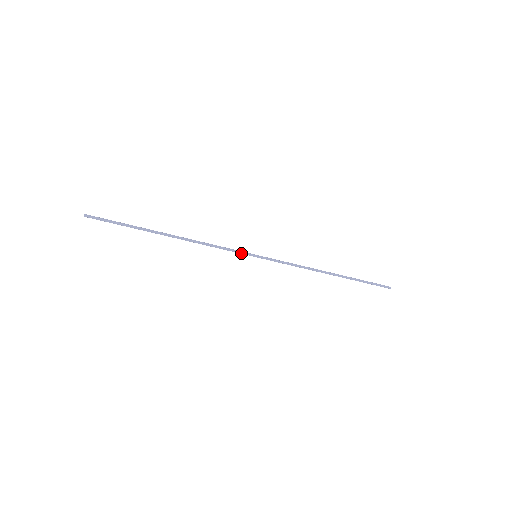
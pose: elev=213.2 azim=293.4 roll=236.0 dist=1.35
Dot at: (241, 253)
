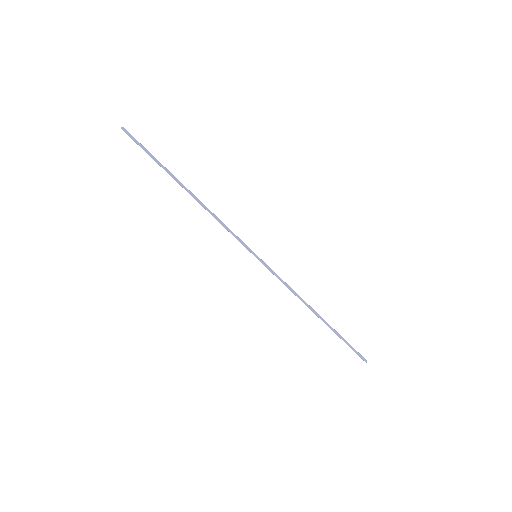
Dot at: (244, 245)
